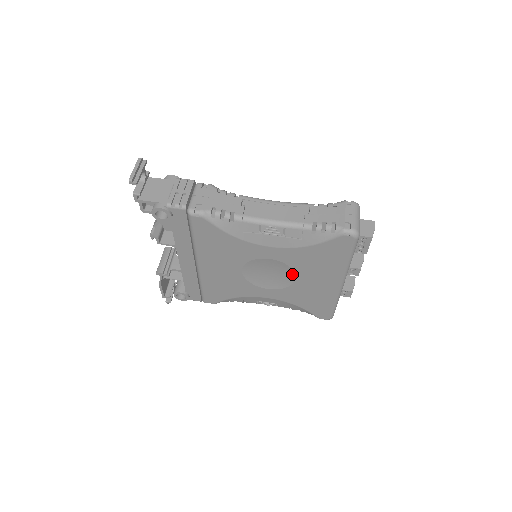
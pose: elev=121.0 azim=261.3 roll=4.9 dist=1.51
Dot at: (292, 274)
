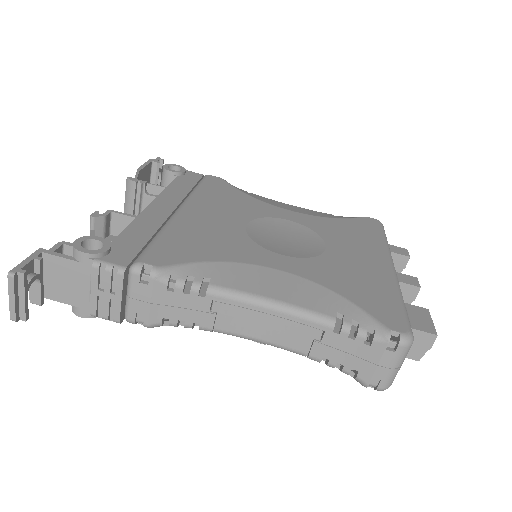
Dot at: occluded
